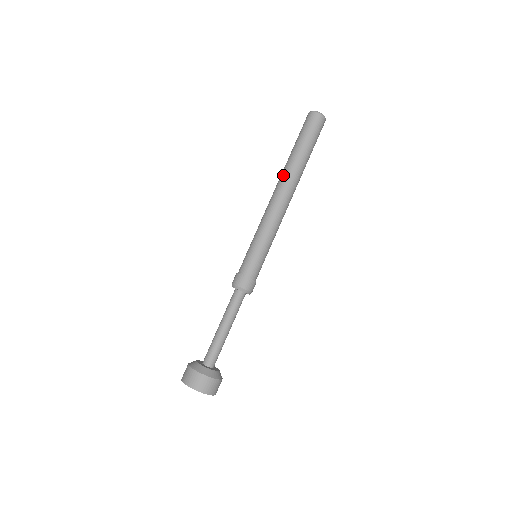
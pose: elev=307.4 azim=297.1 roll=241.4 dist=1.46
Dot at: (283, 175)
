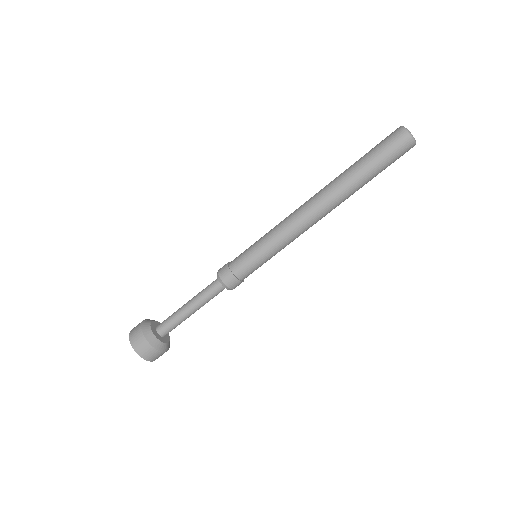
Dot at: (328, 186)
